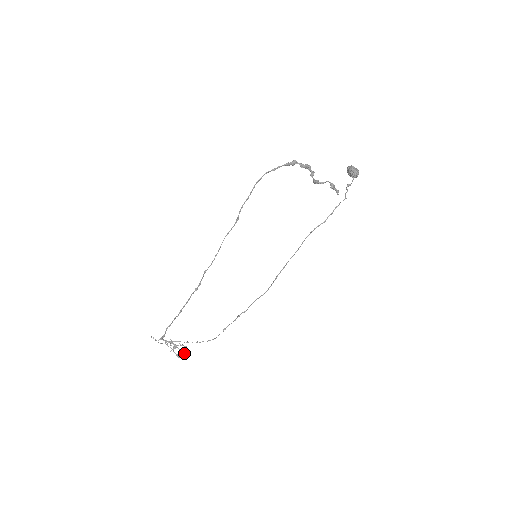
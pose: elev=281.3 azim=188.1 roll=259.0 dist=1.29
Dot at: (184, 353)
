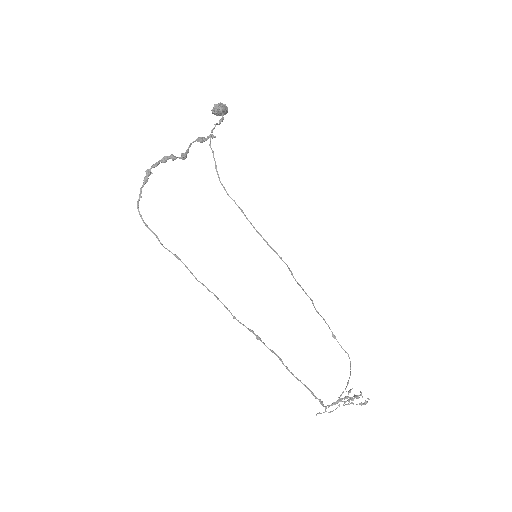
Dot at: (360, 395)
